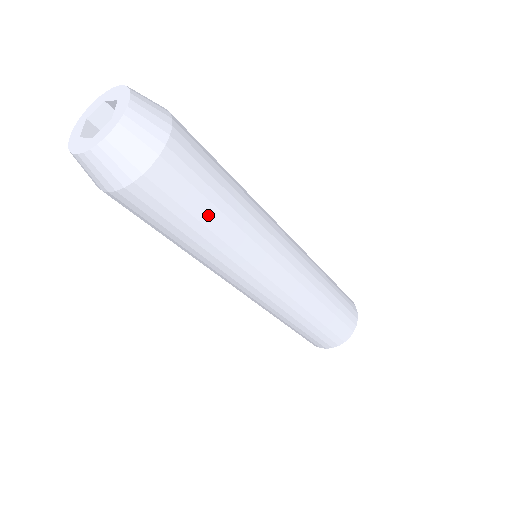
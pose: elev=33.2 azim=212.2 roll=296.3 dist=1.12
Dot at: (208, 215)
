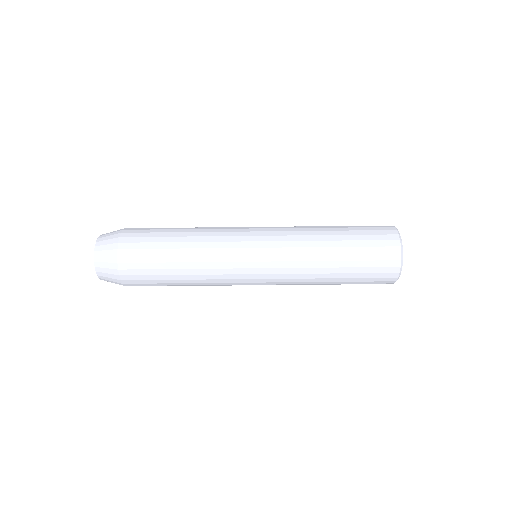
Dot at: (168, 256)
